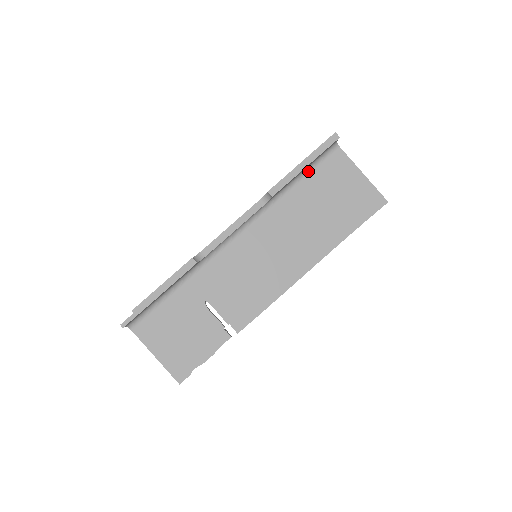
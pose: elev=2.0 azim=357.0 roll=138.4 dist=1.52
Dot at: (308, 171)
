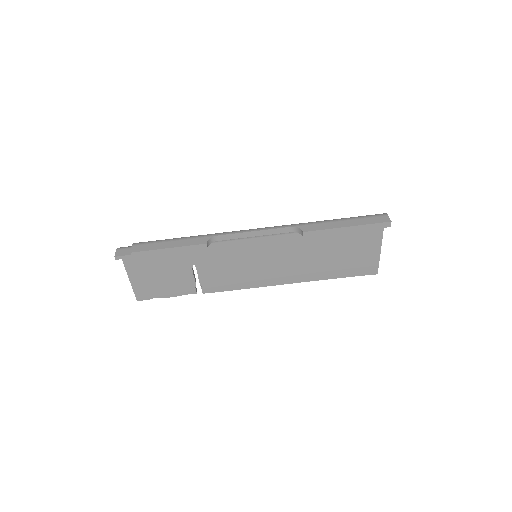
Dot at: occluded
